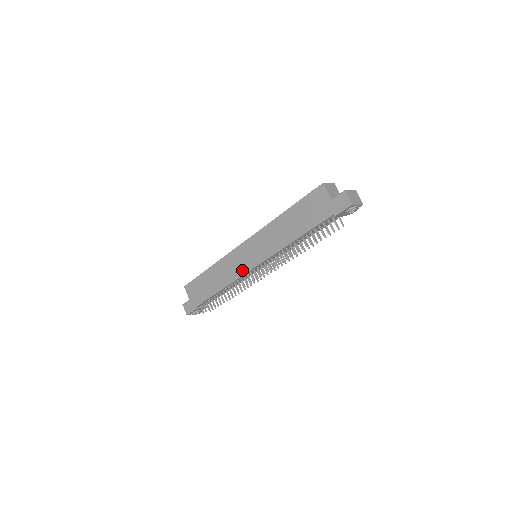
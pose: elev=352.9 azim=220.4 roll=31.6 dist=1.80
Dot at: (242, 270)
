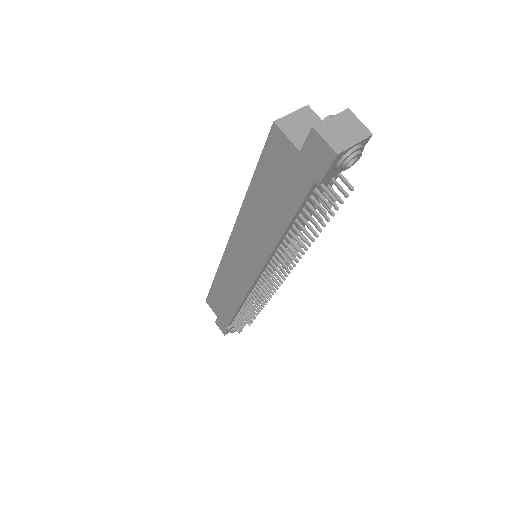
Dot at: (245, 283)
